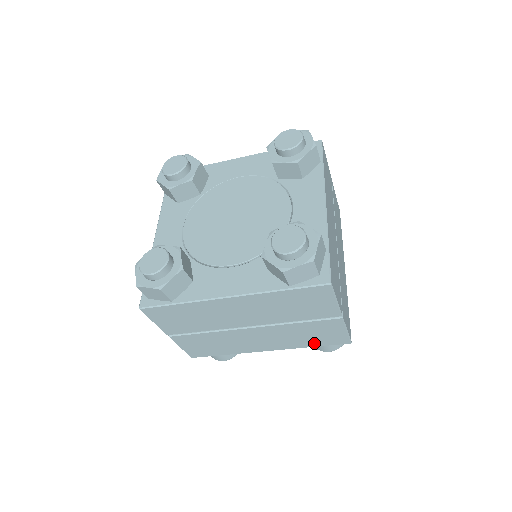
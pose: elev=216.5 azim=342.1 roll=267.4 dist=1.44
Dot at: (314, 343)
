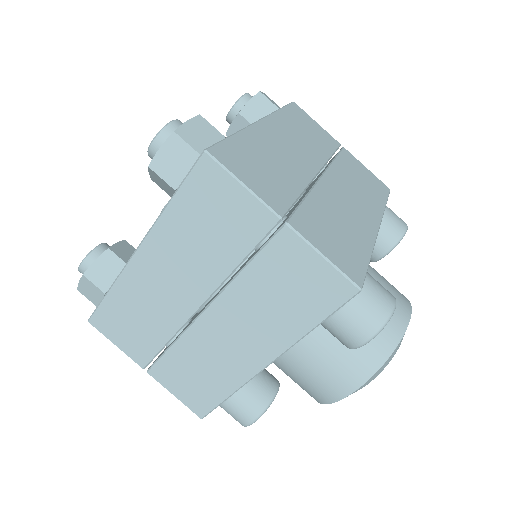
Dot at: (308, 315)
